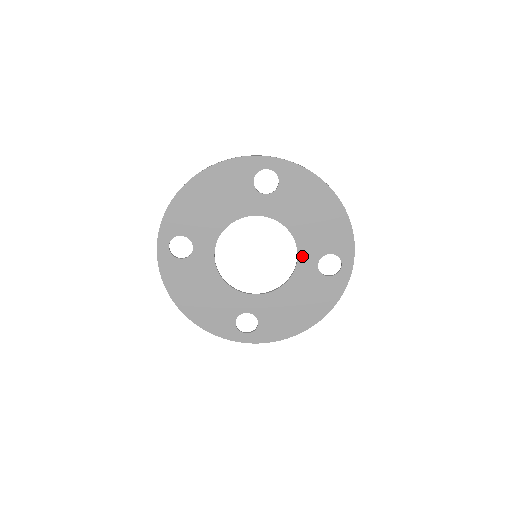
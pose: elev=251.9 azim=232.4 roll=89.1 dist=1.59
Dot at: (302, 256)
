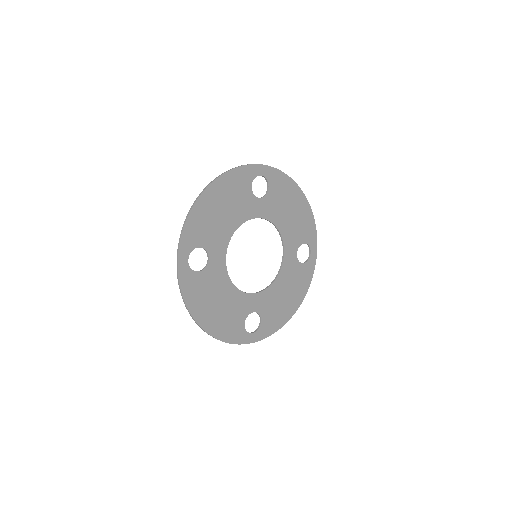
Dot at: (287, 249)
